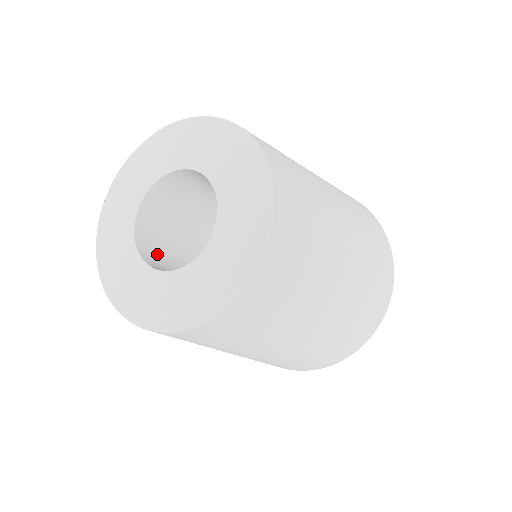
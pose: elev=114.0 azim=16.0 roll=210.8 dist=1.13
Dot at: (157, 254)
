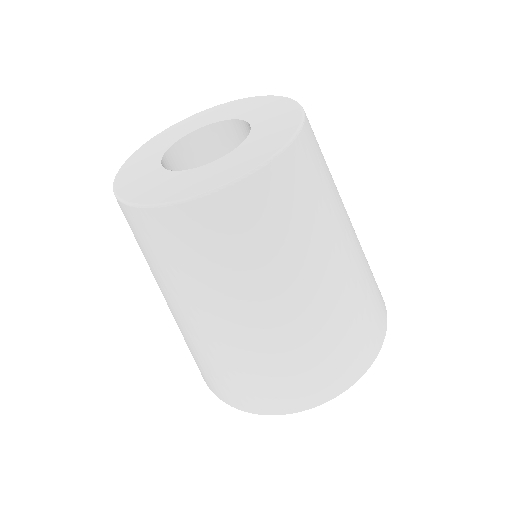
Dot at: occluded
